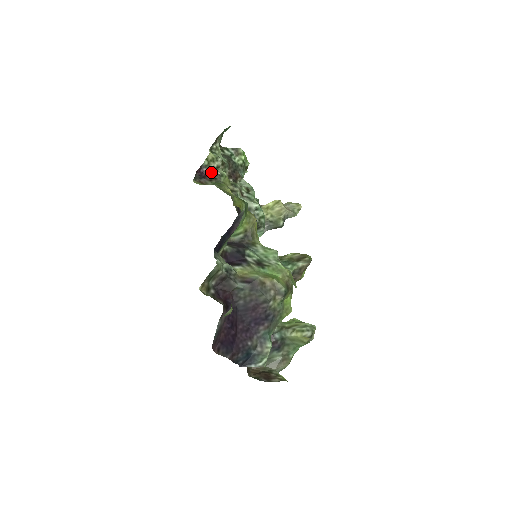
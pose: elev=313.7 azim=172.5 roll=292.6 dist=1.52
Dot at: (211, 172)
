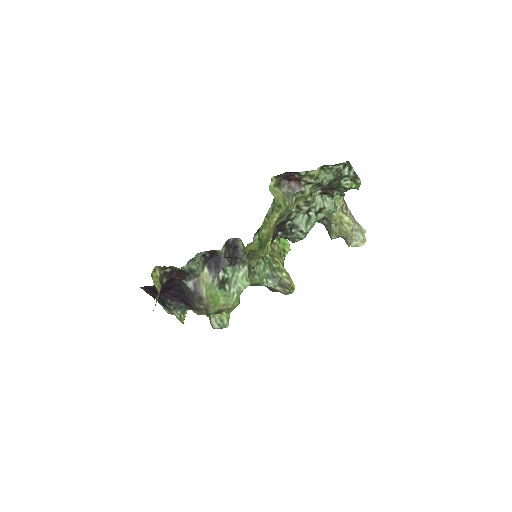
Dot at: (300, 181)
